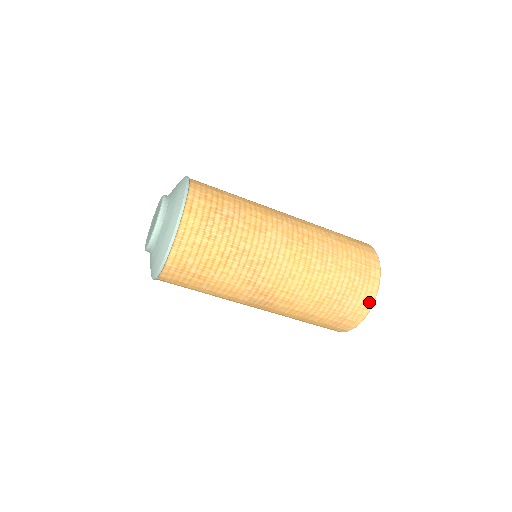
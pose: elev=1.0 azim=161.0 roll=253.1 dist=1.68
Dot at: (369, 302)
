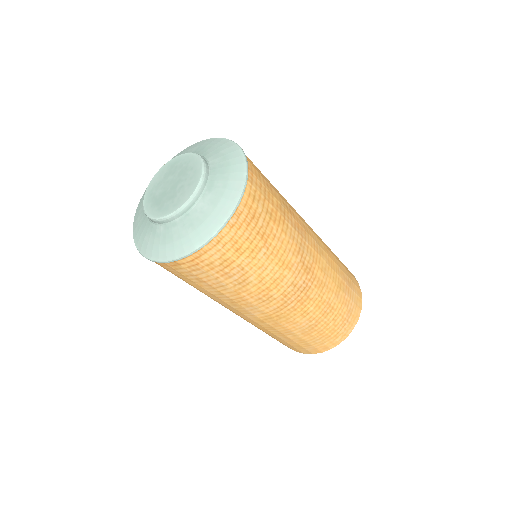
Dot at: (360, 294)
